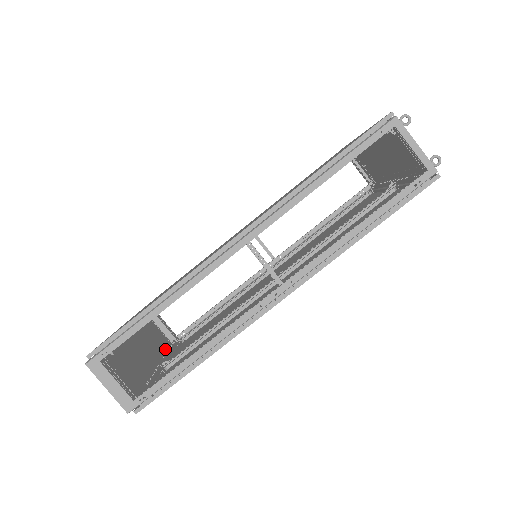
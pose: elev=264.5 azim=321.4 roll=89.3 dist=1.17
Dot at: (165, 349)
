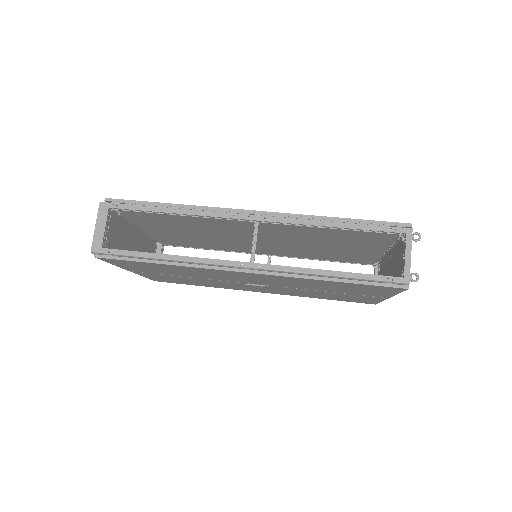
Dot at: occluded
